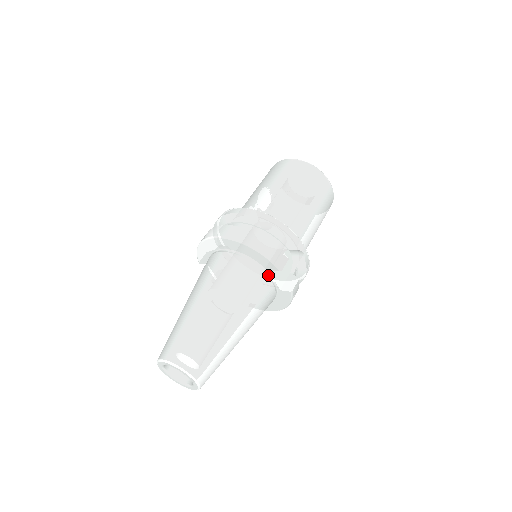
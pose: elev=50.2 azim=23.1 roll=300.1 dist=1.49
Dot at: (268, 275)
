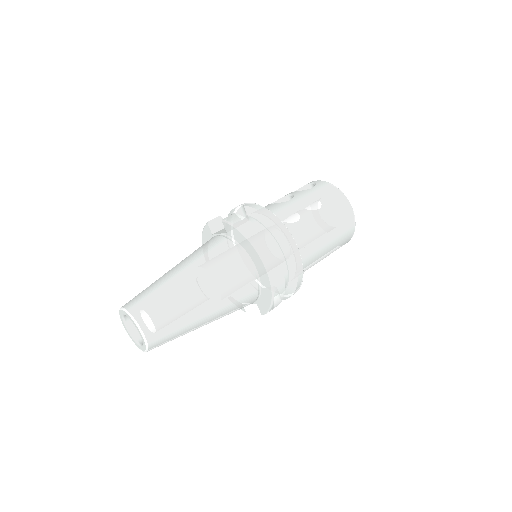
Dot at: (252, 303)
